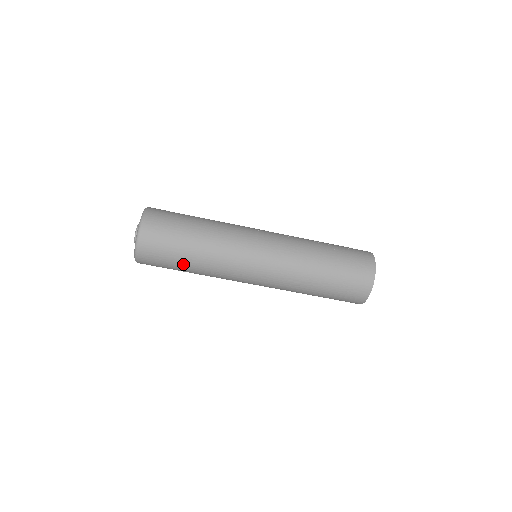
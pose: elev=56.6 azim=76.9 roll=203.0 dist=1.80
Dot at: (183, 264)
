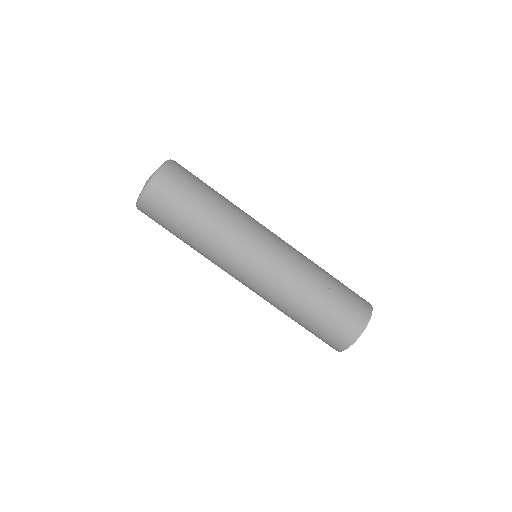
Dot at: (178, 235)
